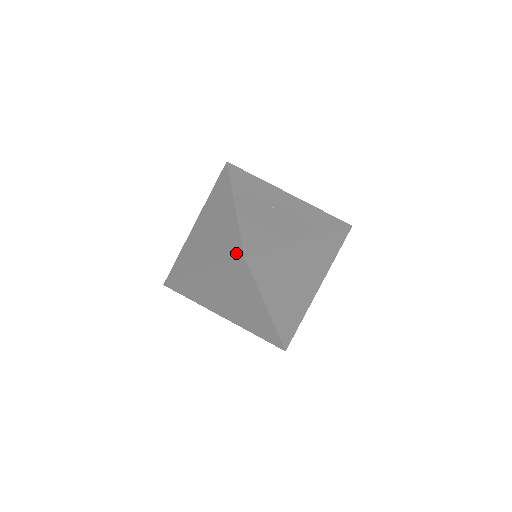
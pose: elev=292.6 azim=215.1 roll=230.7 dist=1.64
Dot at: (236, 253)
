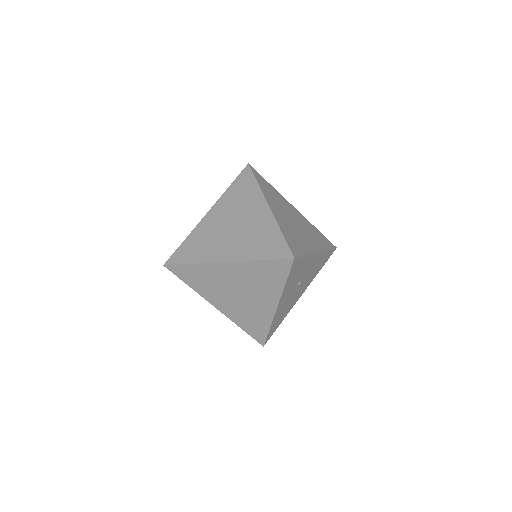
Dot at: (258, 338)
